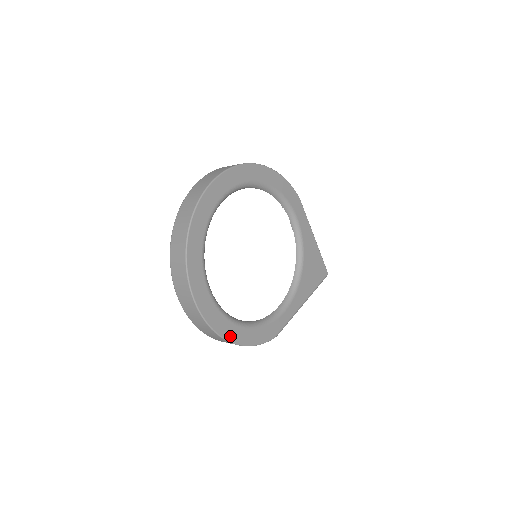
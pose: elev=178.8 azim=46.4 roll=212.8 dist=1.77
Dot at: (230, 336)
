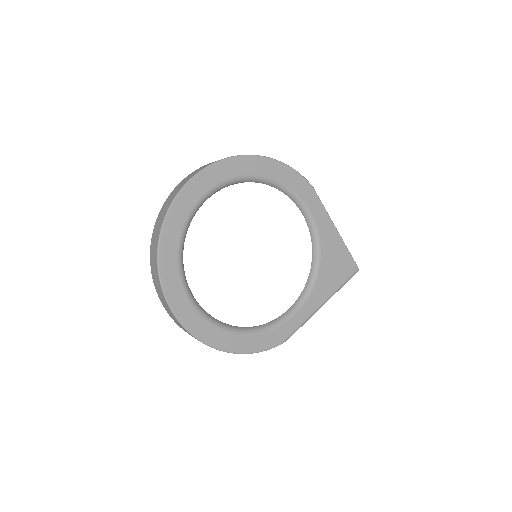
Dot at: (220, 344)
